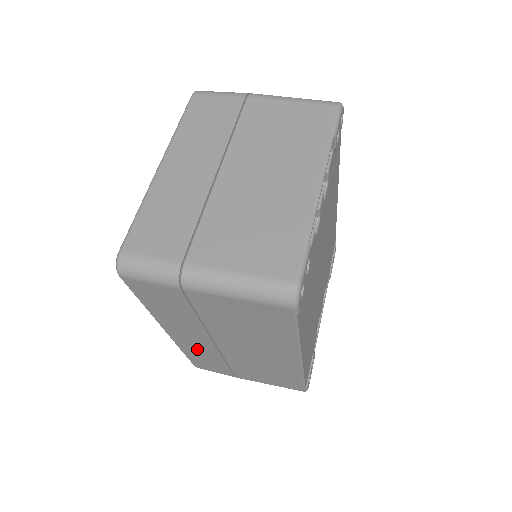
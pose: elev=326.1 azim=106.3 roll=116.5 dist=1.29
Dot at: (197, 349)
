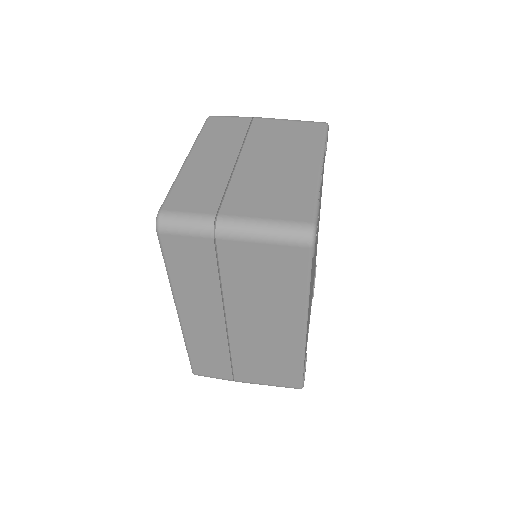
Dot at: (204, 338)
